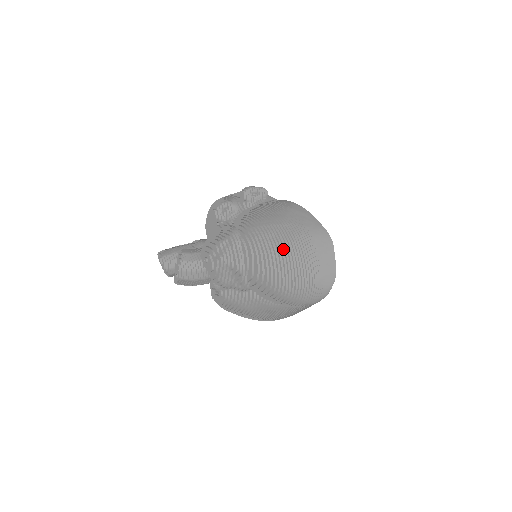
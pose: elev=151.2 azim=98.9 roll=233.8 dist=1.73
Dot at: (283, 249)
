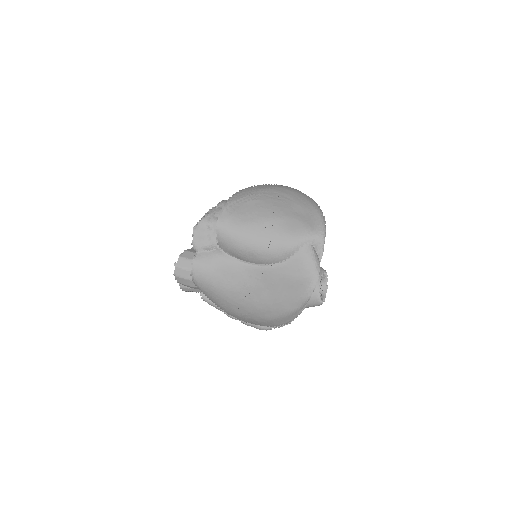
Dot at: (253, 194)
